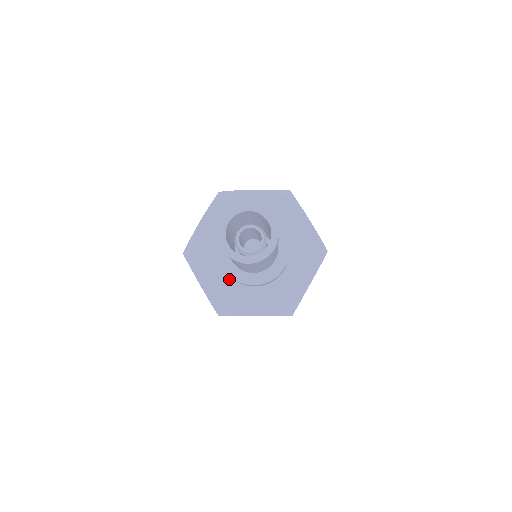
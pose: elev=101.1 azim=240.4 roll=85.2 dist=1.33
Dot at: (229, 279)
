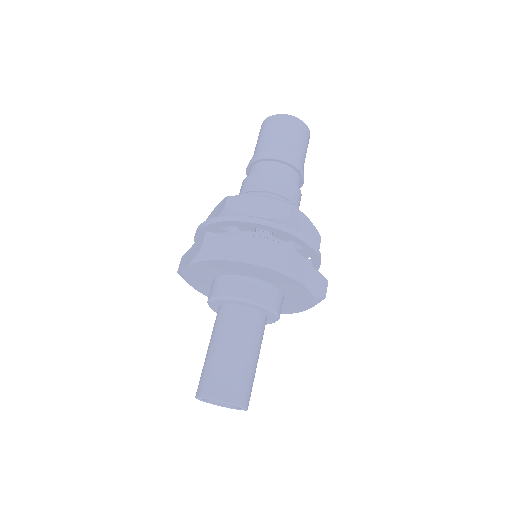
Dot at: occluded
